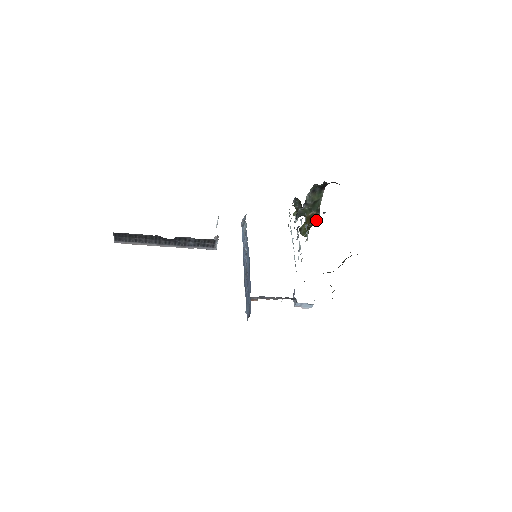
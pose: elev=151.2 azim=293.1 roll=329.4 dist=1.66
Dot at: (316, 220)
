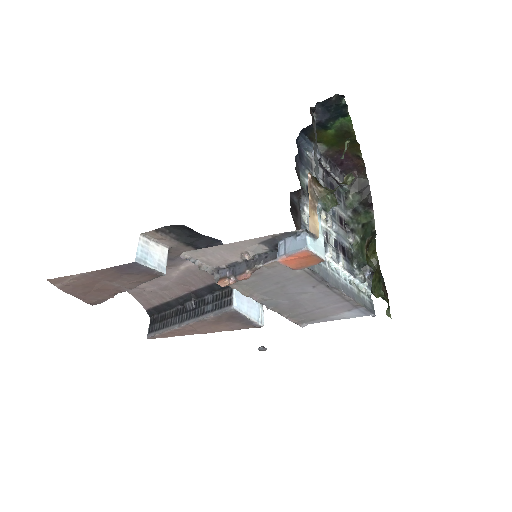
Dot at: (372, 241)
